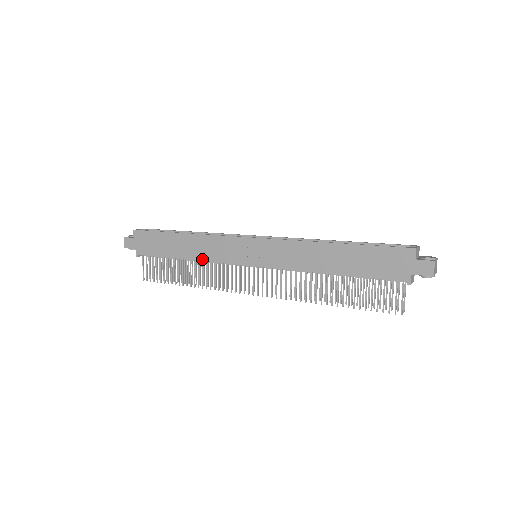
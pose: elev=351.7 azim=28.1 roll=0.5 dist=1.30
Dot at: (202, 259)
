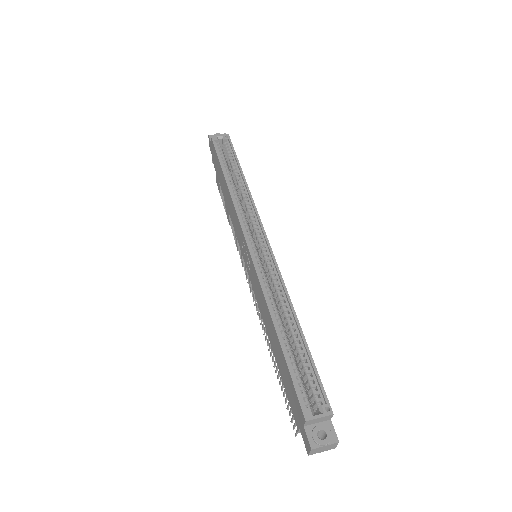
Dot at: (230, 216)
